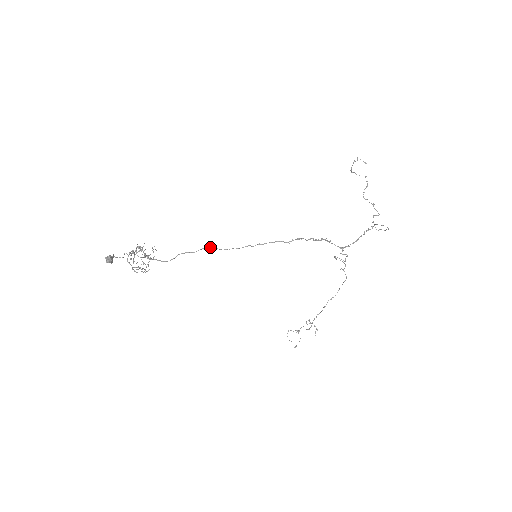
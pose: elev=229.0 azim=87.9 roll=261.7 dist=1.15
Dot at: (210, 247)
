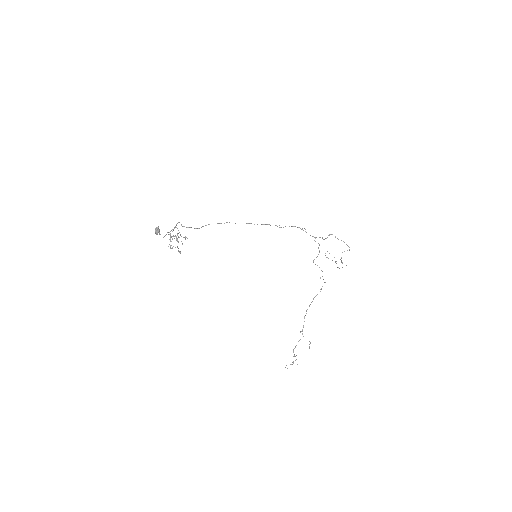
Dot at: occluded
